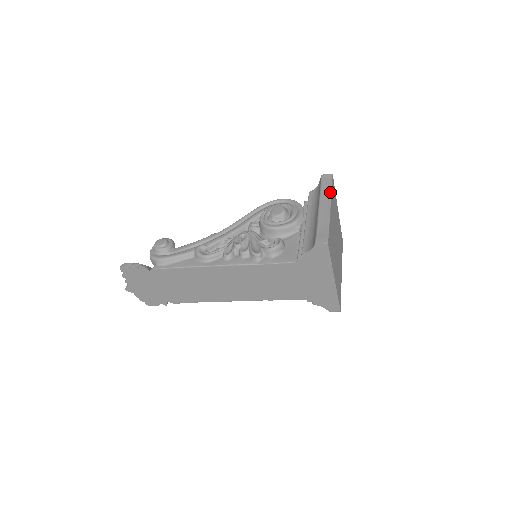
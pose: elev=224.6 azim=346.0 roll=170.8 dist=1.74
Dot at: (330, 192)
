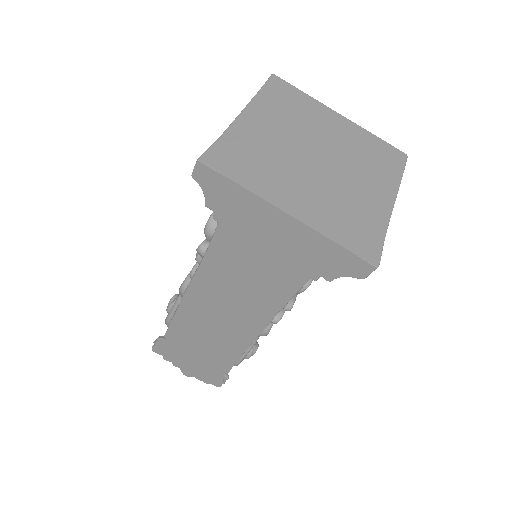
Dot at: (254, 96)
